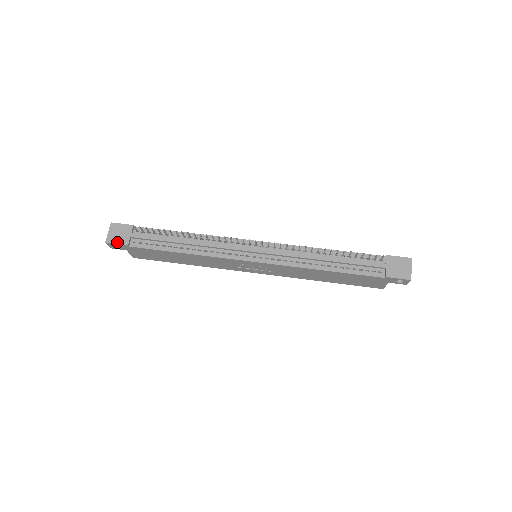
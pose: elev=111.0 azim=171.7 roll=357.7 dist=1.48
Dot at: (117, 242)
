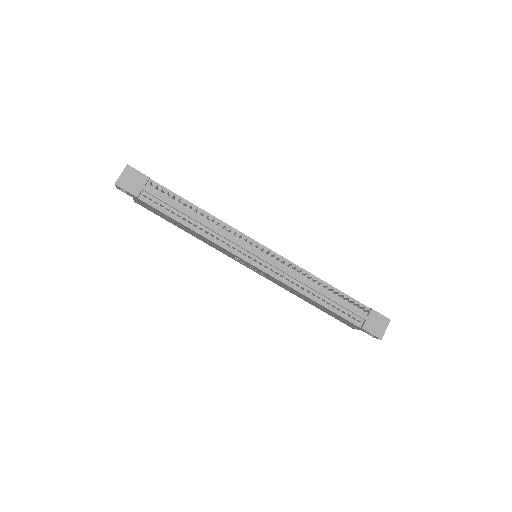
Dot at: (127, 189)
